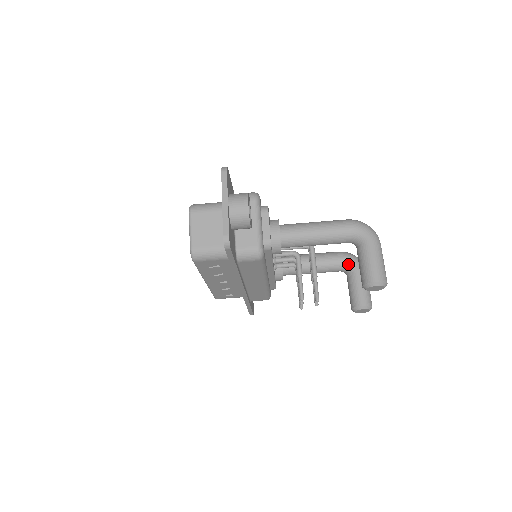
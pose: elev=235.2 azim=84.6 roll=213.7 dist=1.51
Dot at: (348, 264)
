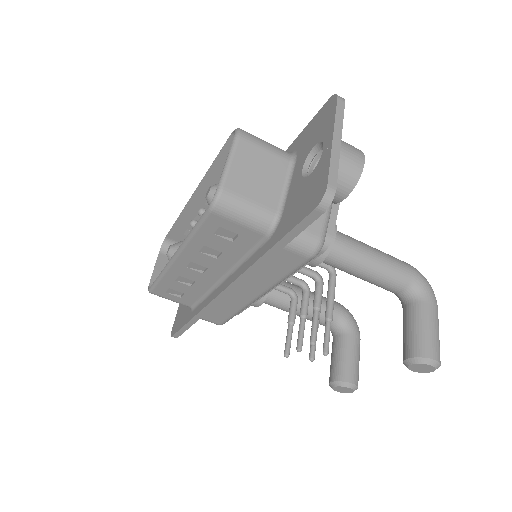
Dot at: (345, 322)
